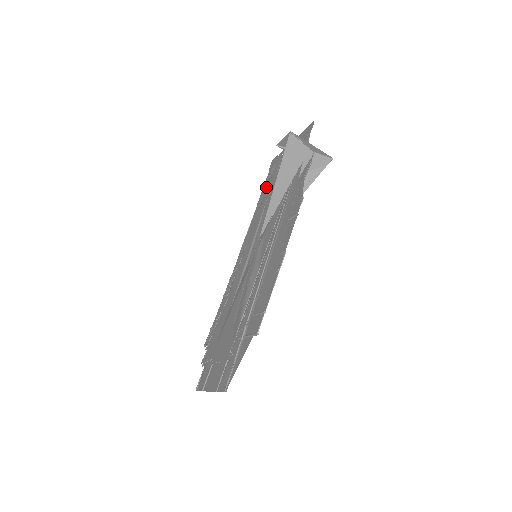
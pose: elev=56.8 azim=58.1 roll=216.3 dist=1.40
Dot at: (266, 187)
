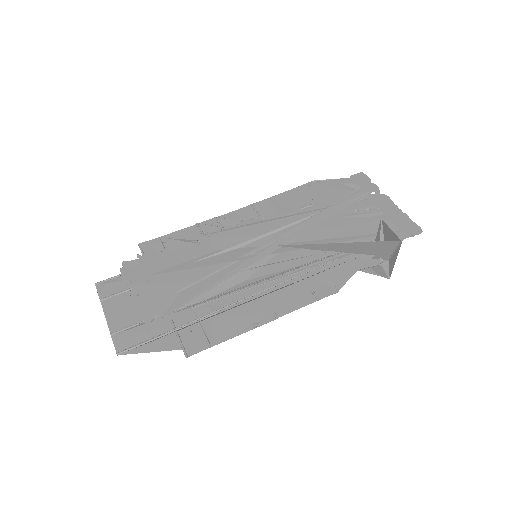
Dot at: (331, 188)
